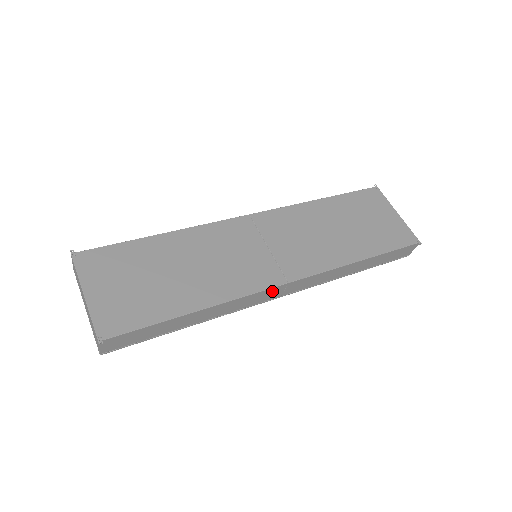
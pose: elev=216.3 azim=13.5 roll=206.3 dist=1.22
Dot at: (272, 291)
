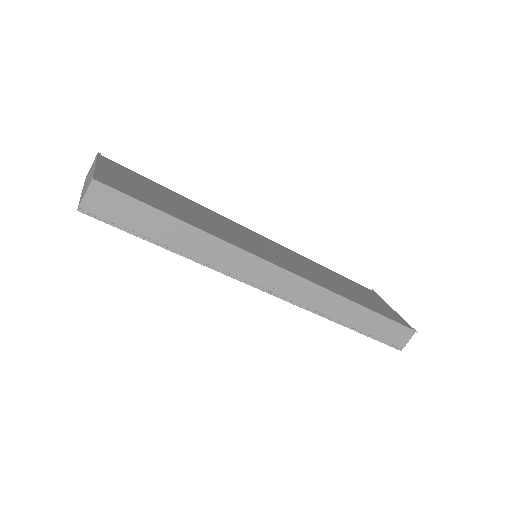
Dot at: (267, 270)
